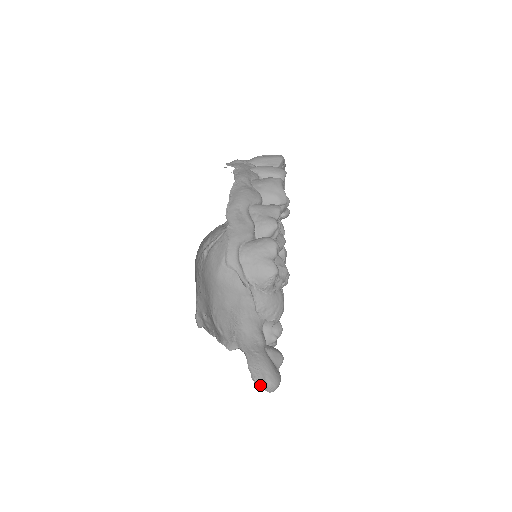
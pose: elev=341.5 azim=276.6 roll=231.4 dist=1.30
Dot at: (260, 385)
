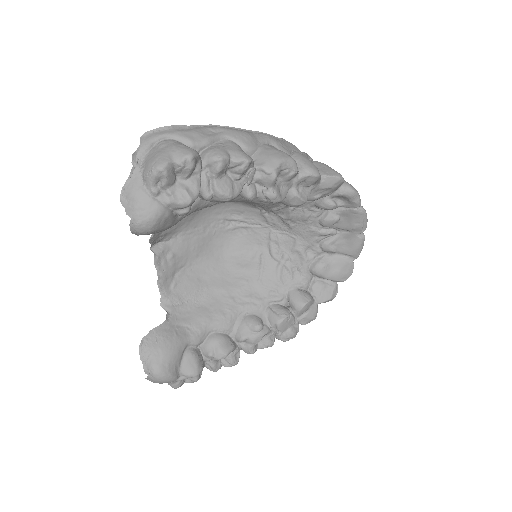
Dot at: (143, 352)
